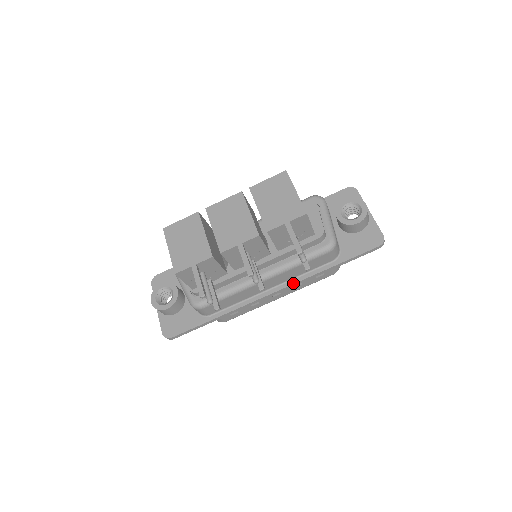
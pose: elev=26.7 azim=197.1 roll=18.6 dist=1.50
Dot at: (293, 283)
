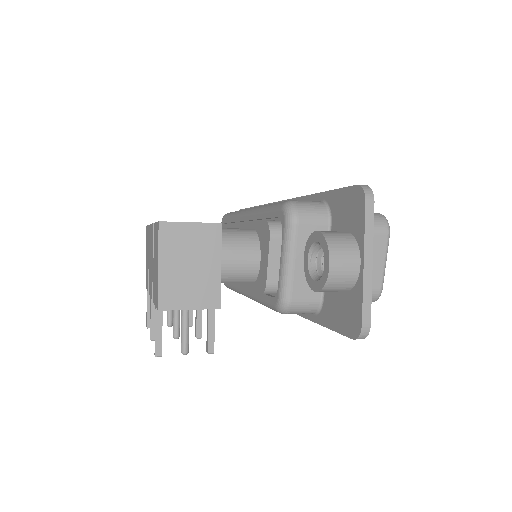
Dot at: occluded
